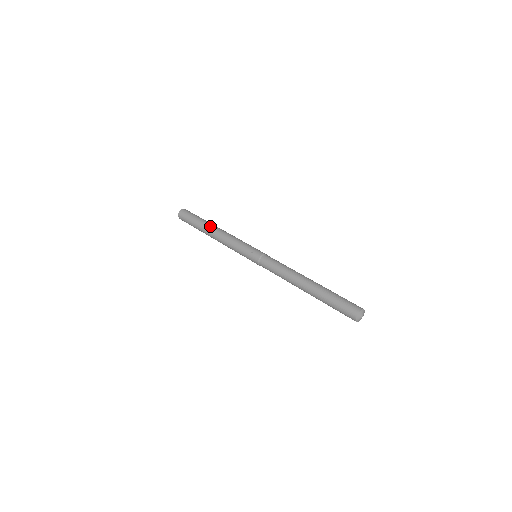
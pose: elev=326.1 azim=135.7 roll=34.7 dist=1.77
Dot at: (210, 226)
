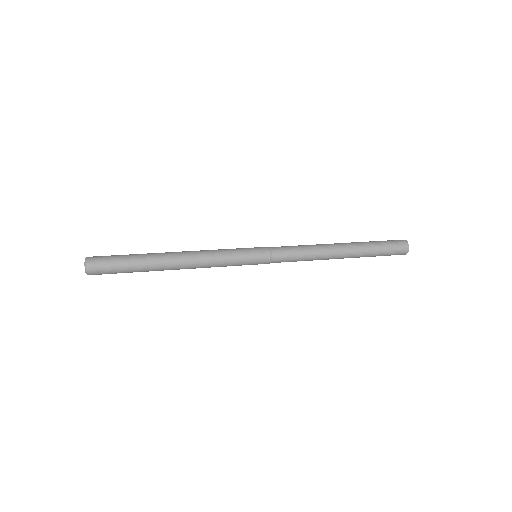
Dot at: (163, 260)
